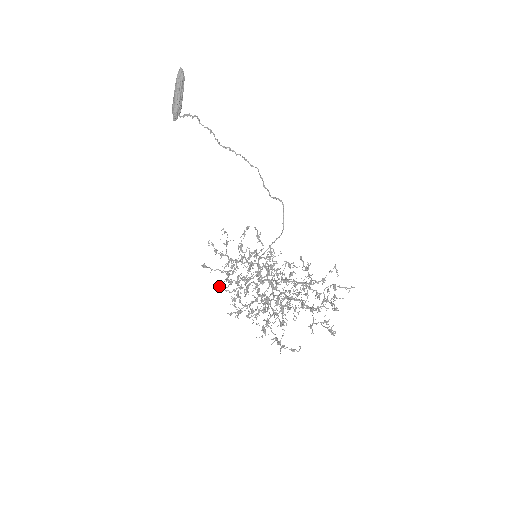
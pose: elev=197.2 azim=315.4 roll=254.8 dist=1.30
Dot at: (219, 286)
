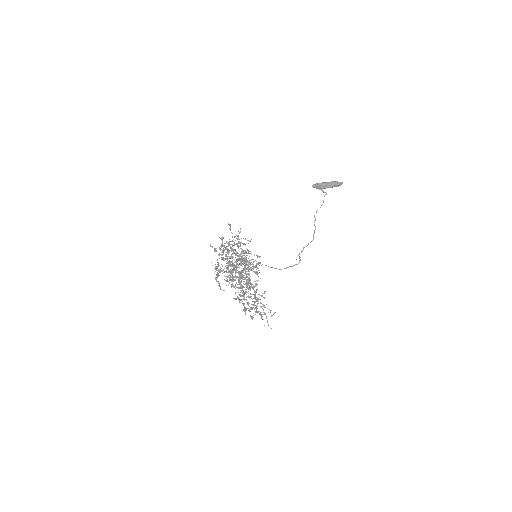
Dot at: (222, 237)
